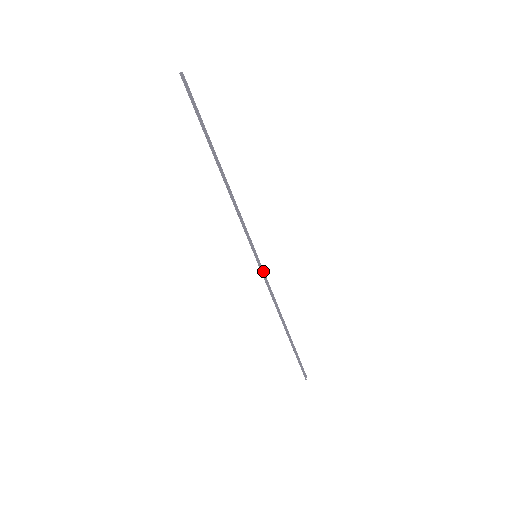
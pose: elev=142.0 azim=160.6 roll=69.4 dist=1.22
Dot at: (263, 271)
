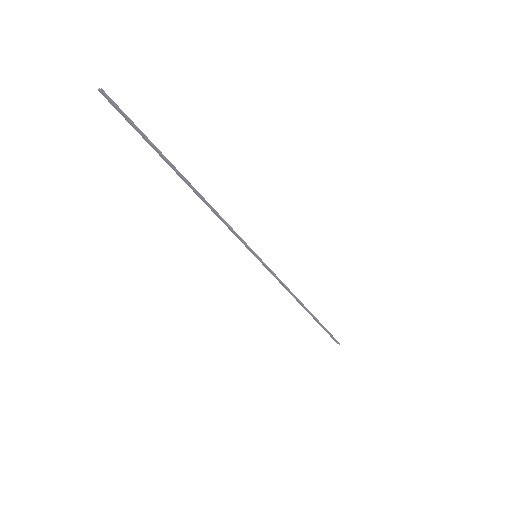
Dot at: (266, 268)
